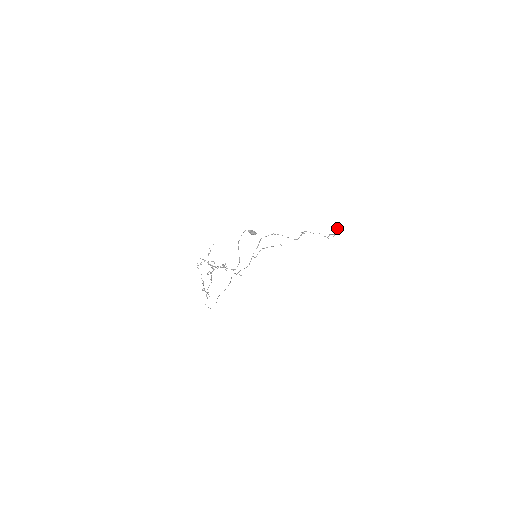
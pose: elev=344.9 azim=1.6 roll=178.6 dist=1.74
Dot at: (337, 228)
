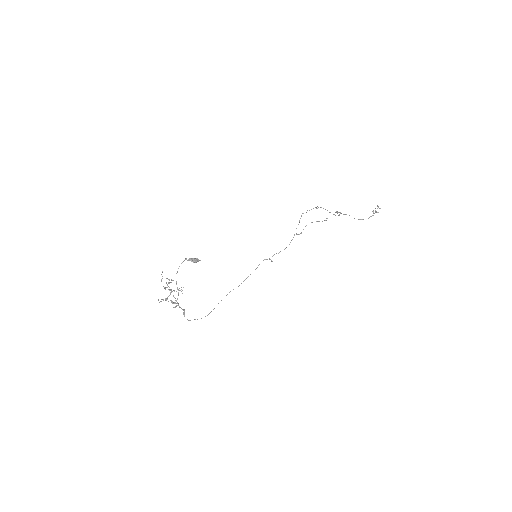
Dot at: (377, 205)
